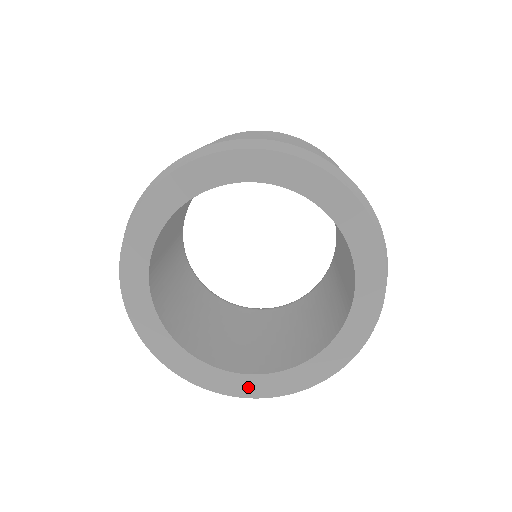
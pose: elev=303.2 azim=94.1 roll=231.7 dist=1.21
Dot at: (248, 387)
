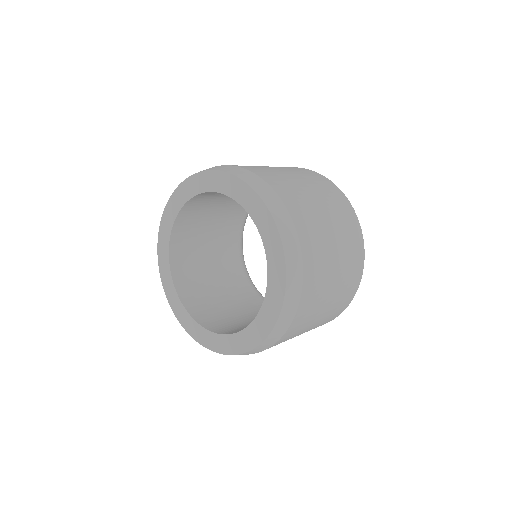
Dot at: (204, 338)
